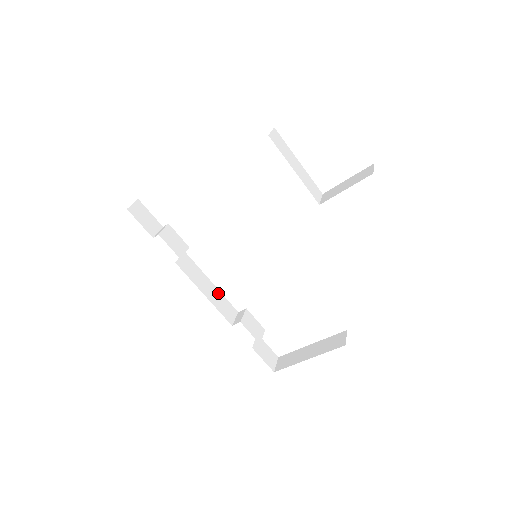
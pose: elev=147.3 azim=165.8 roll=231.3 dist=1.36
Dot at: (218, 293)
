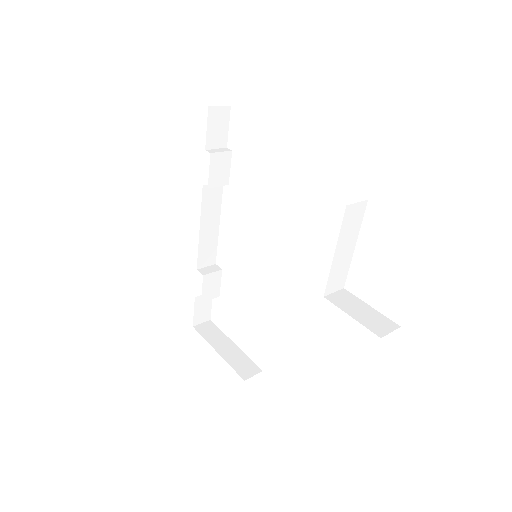
Dot at: (215, 237)
